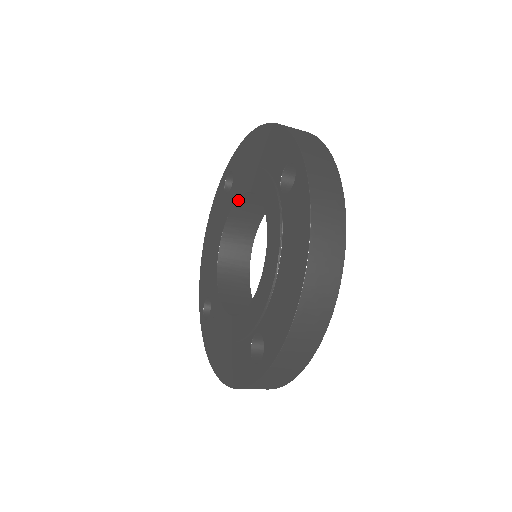
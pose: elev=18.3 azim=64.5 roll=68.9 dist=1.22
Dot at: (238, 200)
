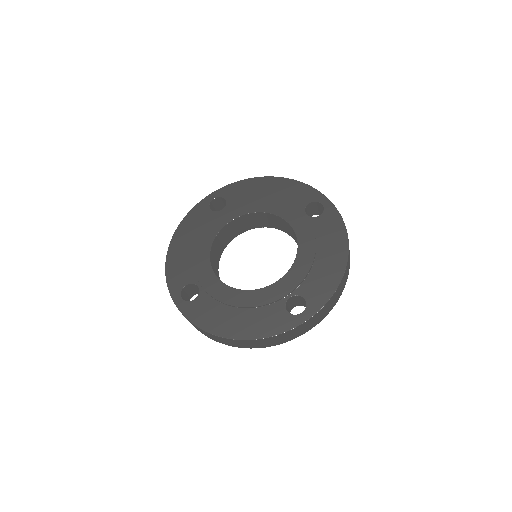
Dot at: (241, 216)
